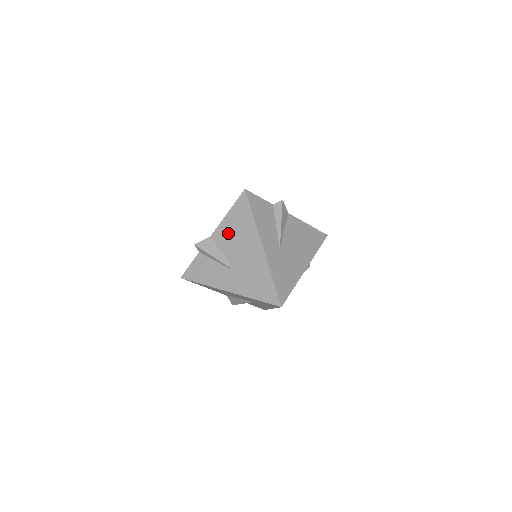
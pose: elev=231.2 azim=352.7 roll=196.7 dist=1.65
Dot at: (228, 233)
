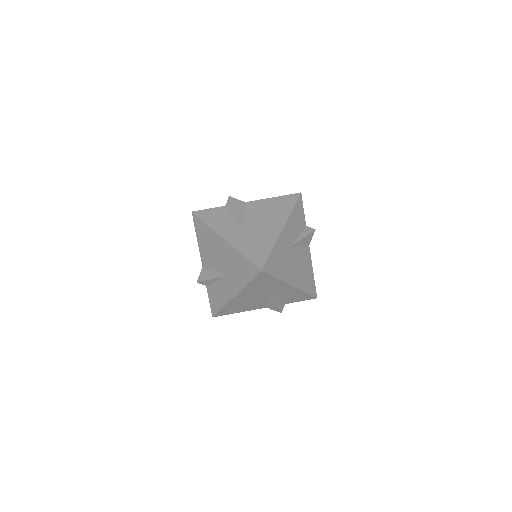
Dot at: (206, 253)
